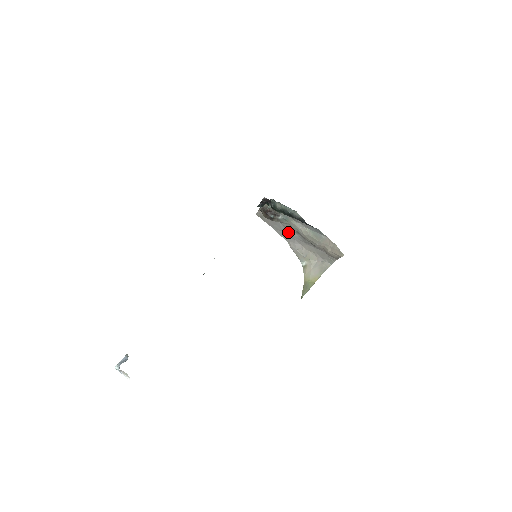
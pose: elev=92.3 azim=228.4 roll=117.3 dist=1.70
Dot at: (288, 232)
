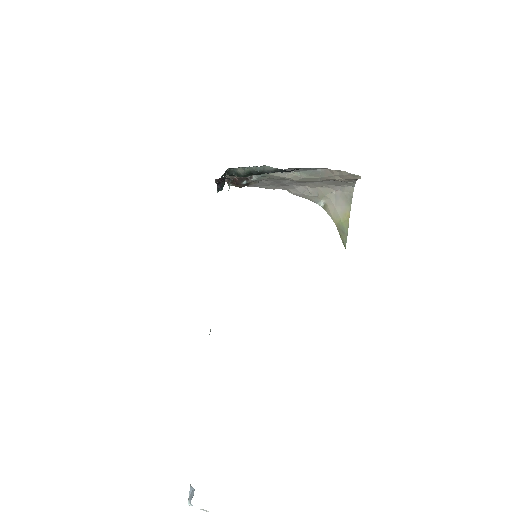
Dot at: (277, 183)
